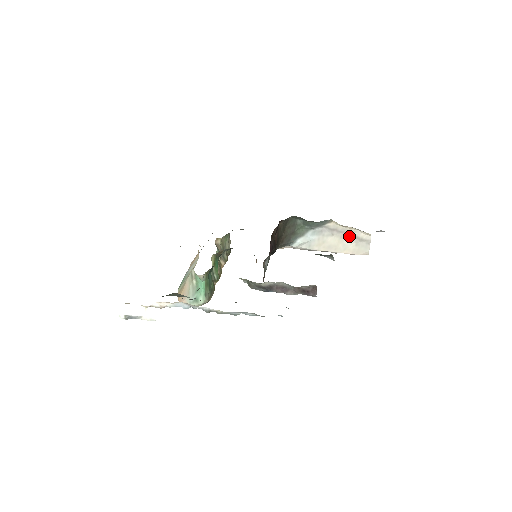
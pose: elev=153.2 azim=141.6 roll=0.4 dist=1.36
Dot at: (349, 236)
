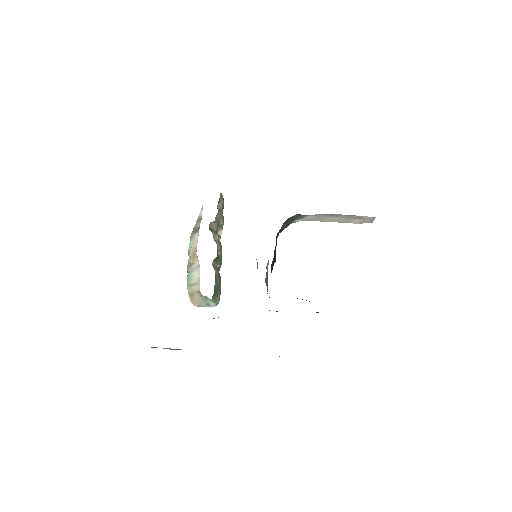
Dot at: (352, 217)
